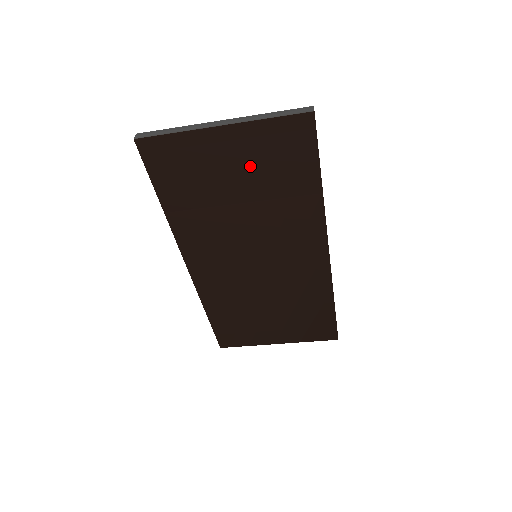
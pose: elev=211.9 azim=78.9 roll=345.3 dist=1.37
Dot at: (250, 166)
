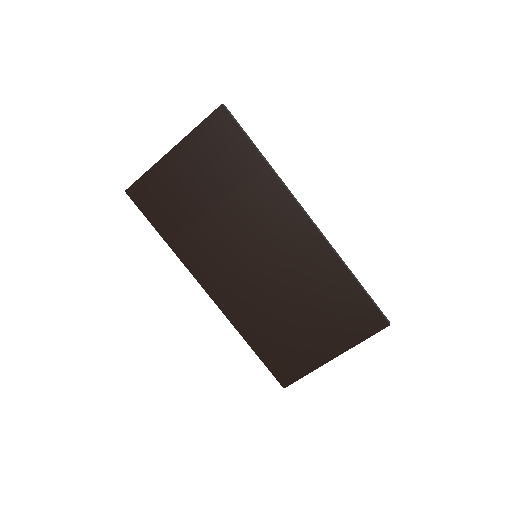
Dot at: (205, 170)
